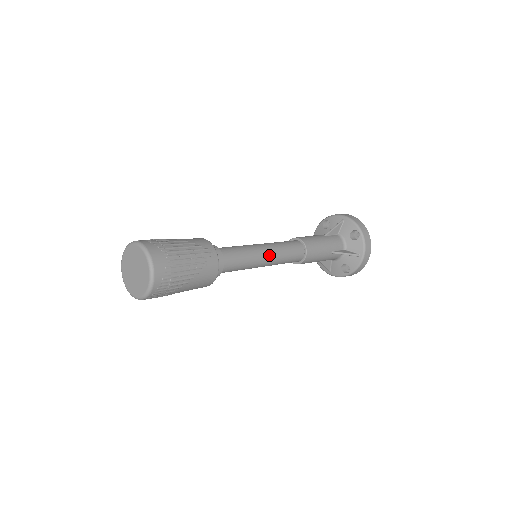
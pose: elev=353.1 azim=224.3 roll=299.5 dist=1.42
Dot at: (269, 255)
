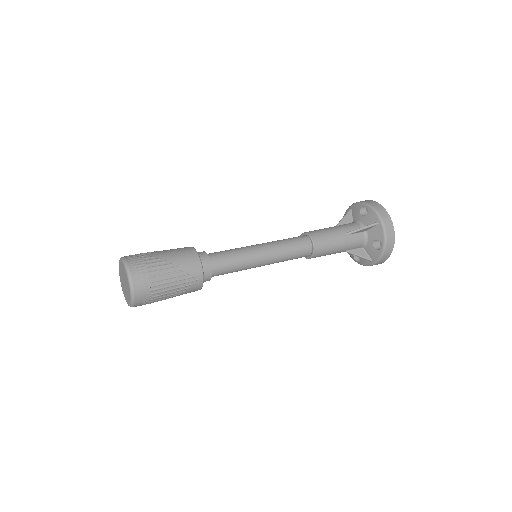
Dot at: (267, 263)
